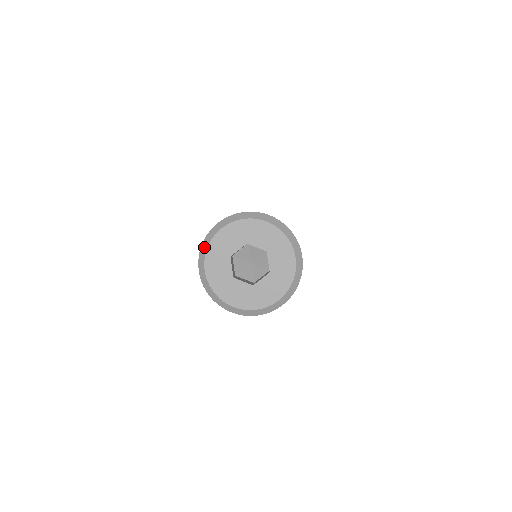
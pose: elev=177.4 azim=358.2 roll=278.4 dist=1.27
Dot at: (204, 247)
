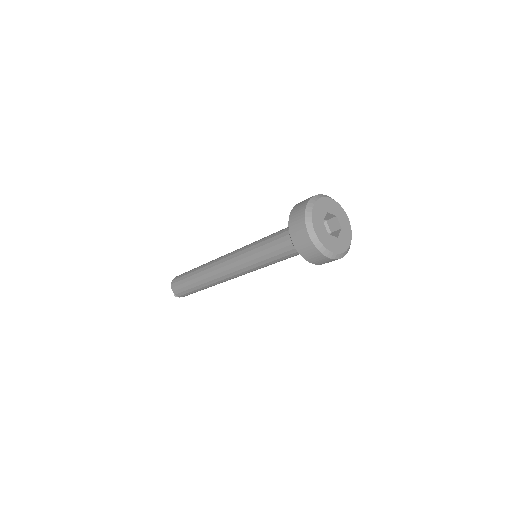
Dot at: (319, 196)
